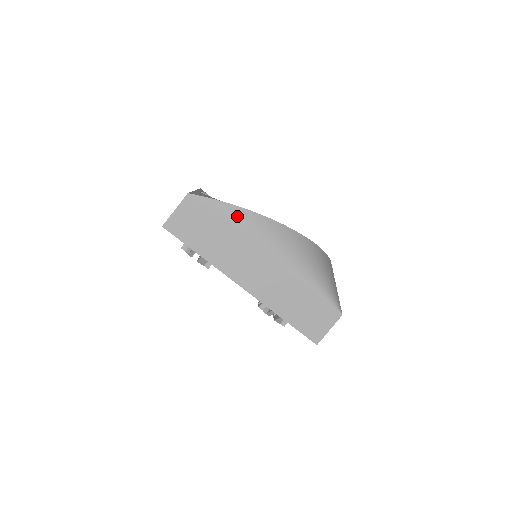
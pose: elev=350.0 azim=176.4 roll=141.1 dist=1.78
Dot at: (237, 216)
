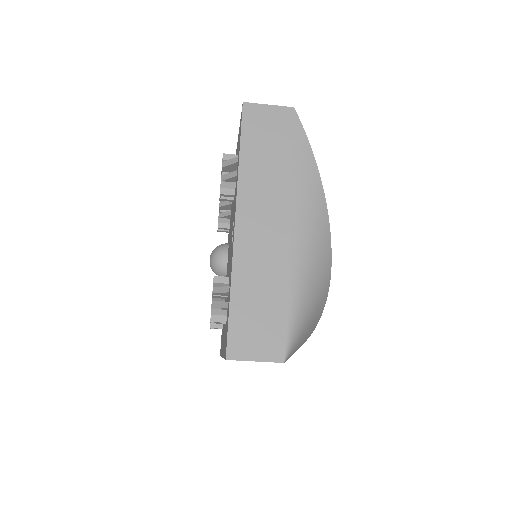
Dot at: (307, 168)
